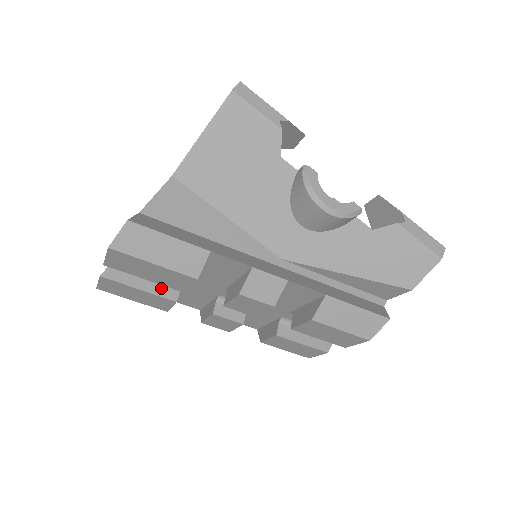
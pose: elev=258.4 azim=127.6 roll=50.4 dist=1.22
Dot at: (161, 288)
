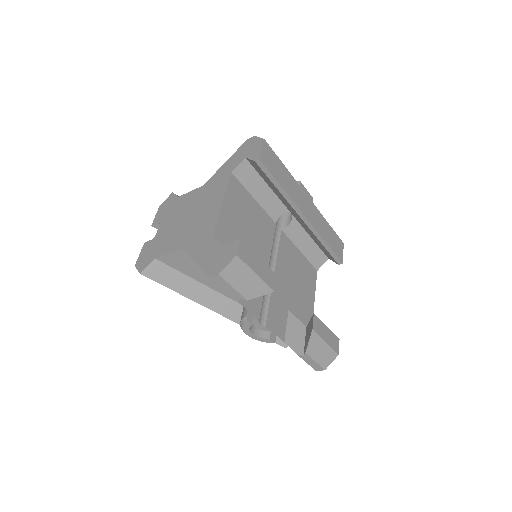
Dot at: occluded
